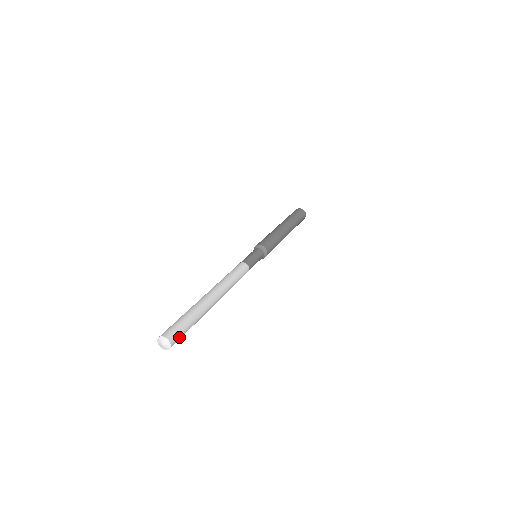
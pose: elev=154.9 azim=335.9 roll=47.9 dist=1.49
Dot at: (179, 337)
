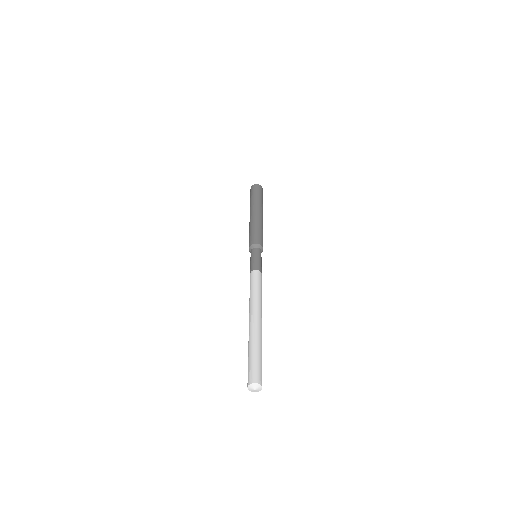
Dot at: (261, 377)
